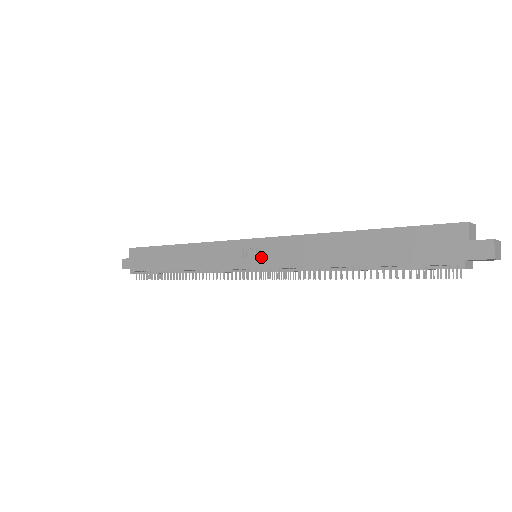
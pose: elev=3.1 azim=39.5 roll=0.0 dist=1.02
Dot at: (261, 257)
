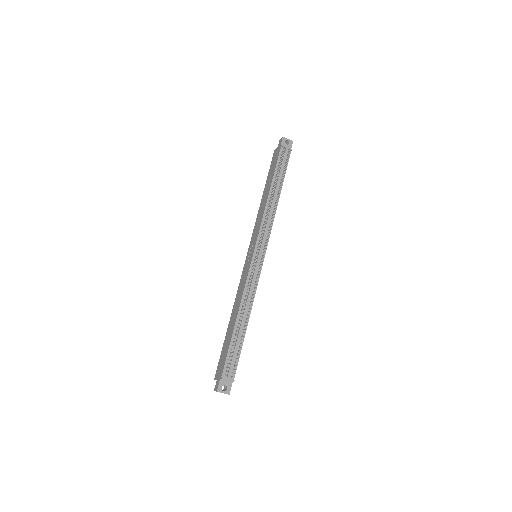
Dot at: (253, 245)
